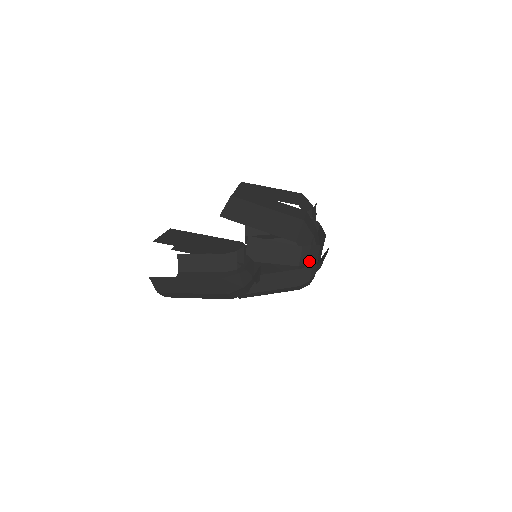
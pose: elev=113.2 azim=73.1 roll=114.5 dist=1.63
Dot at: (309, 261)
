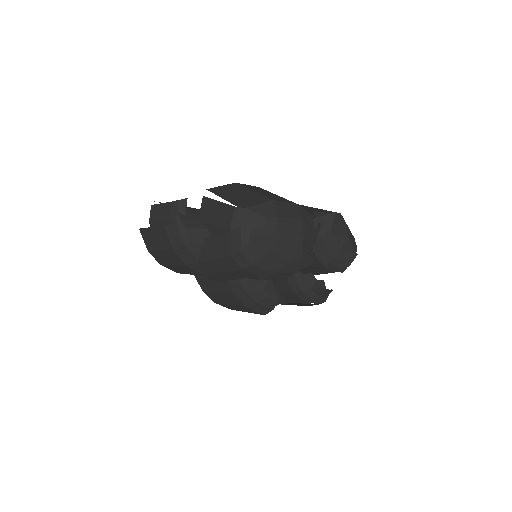
Dot at: occluded
